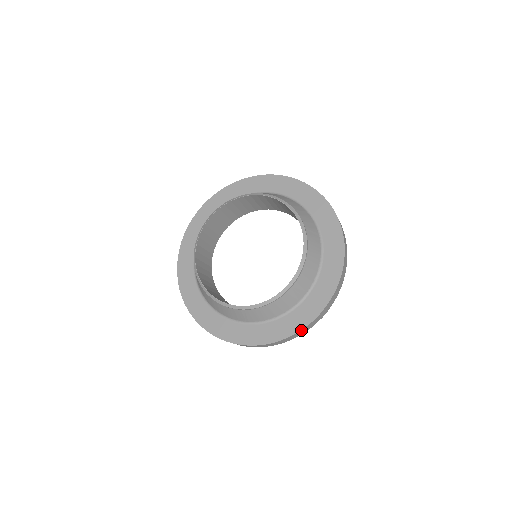
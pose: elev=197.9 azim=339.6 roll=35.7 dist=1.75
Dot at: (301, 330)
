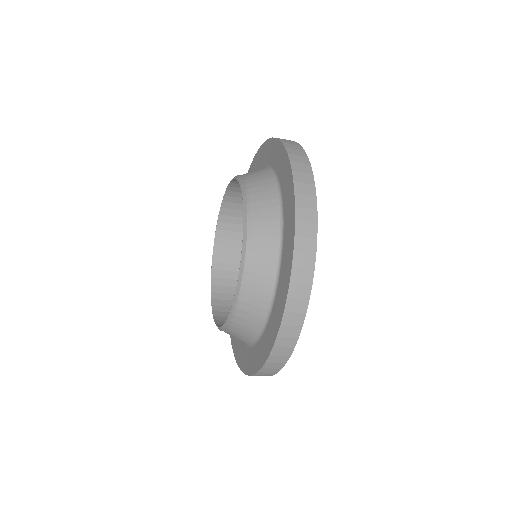
Dot at: (269, 358)
